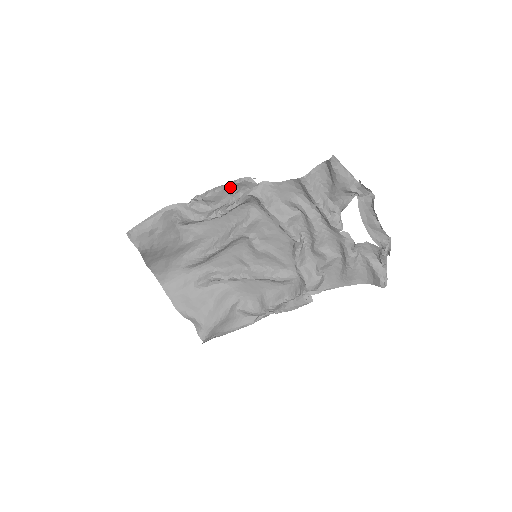
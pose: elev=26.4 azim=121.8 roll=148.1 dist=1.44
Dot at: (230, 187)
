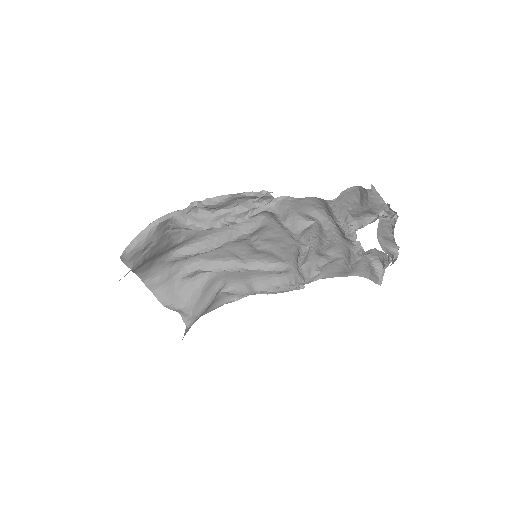
Dot at: (240, 197)
